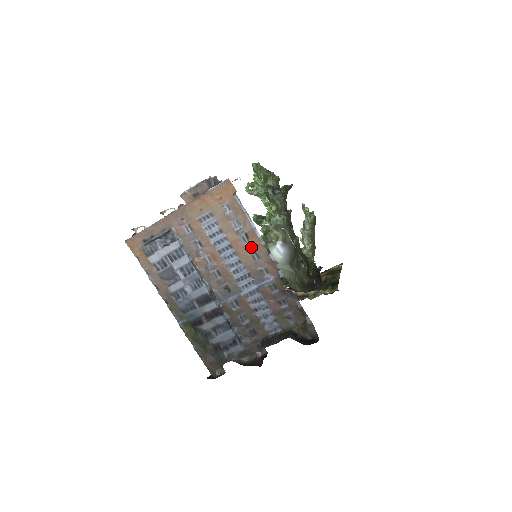
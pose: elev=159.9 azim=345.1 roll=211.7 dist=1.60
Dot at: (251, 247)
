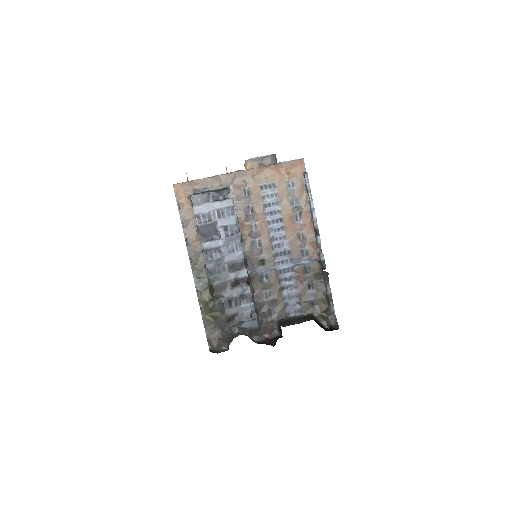
Dot at: (301, 226)
